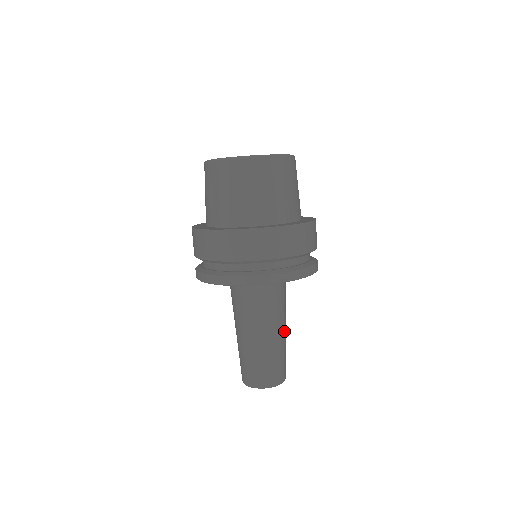
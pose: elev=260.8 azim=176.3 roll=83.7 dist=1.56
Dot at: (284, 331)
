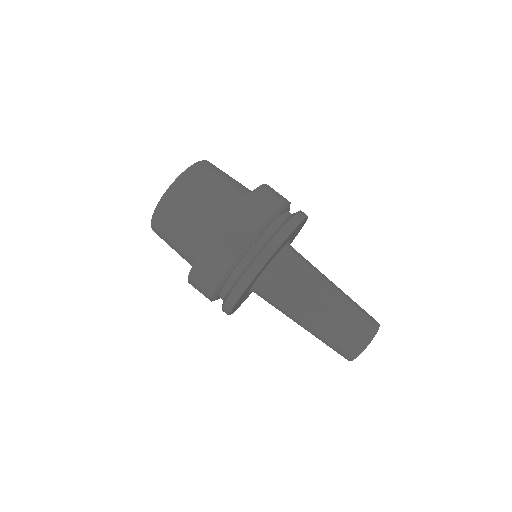
Dot at: occluded
